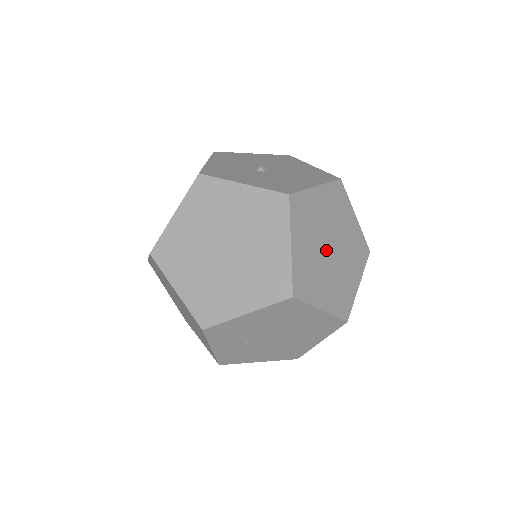
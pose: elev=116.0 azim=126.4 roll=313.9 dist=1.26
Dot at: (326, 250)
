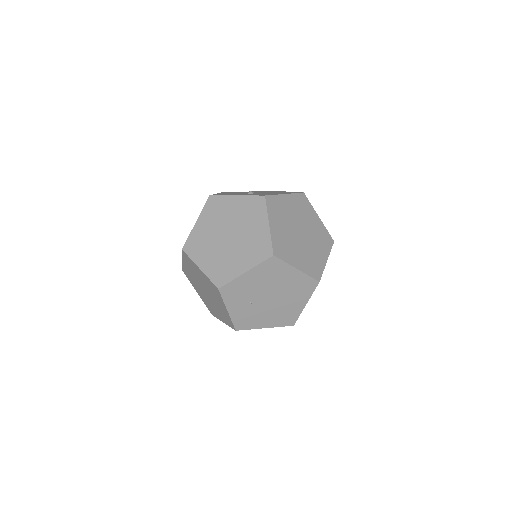
Dot at: (297, 233)
